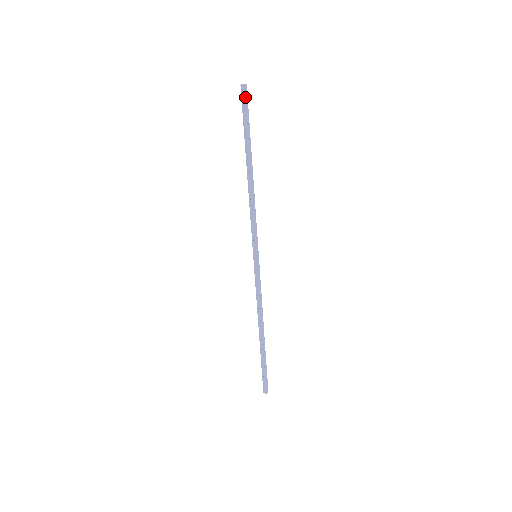
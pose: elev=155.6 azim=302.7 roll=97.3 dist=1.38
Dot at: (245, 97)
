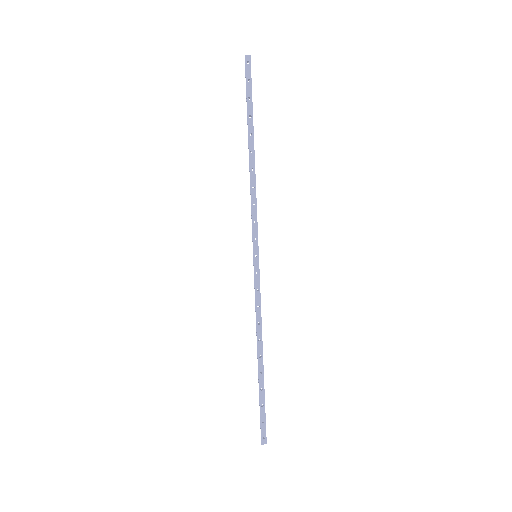
Dot at: (248, 69)
